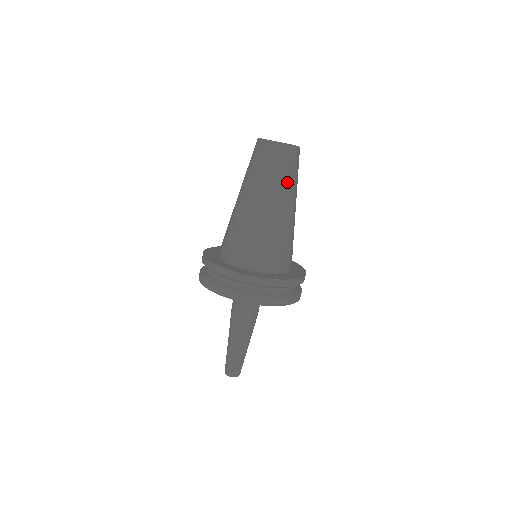
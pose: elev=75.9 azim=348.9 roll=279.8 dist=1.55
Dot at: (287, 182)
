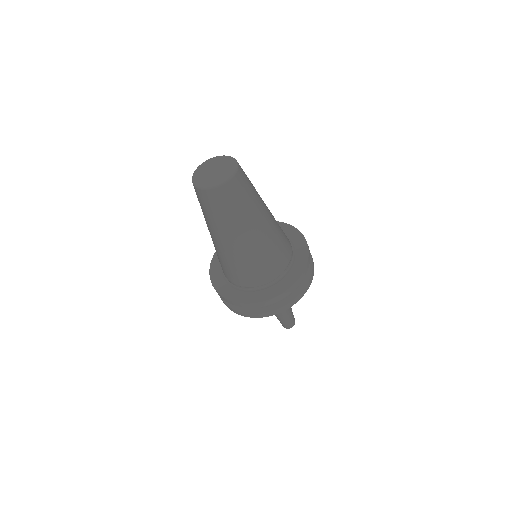
Dot at: (252, 203)
